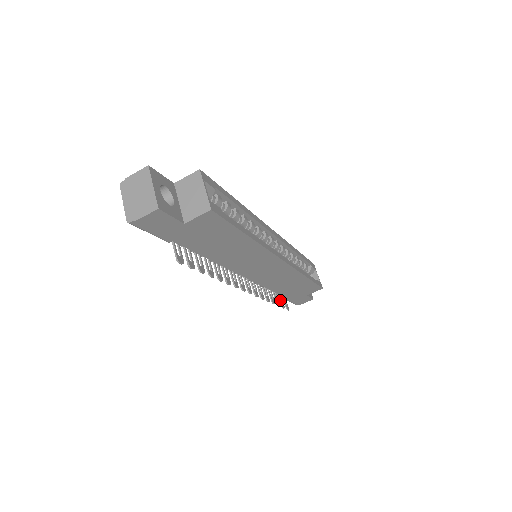
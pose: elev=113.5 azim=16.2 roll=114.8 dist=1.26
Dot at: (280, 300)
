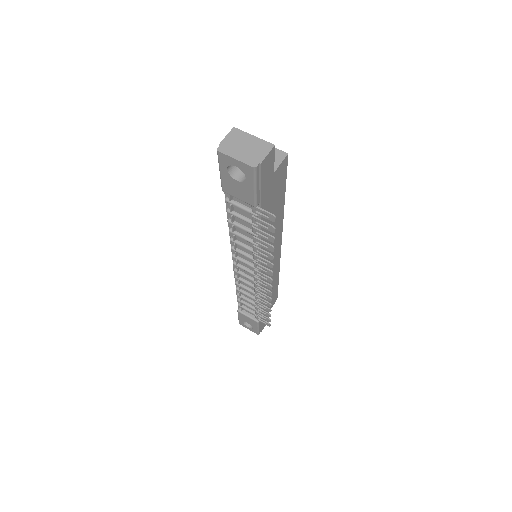
Dot at: occluded
